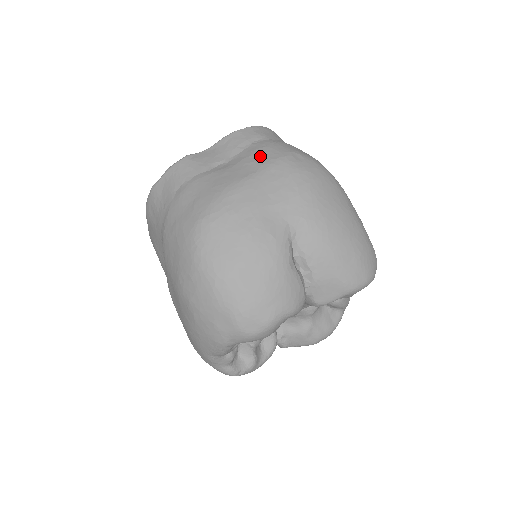
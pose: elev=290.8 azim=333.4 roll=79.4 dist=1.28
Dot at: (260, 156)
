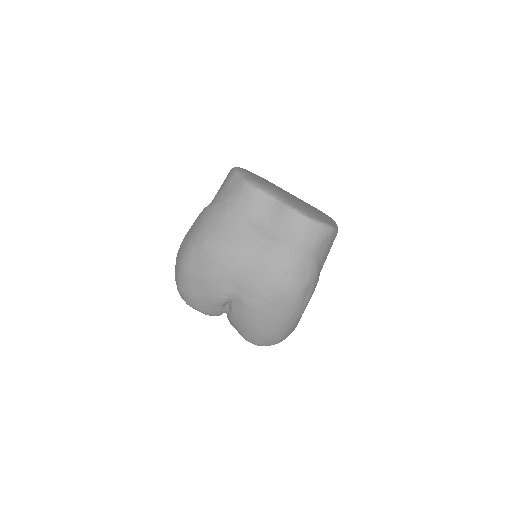
Dot at: (273, 251)
